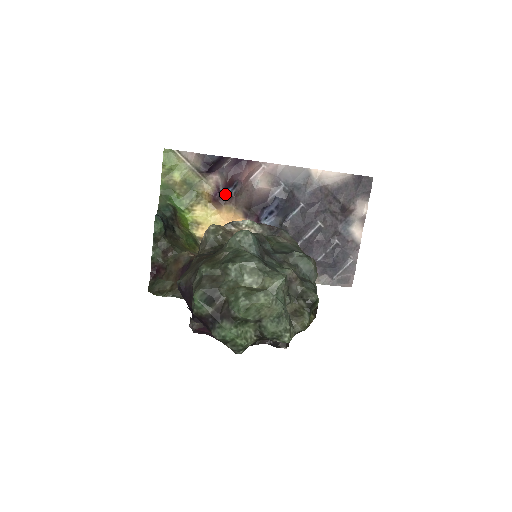
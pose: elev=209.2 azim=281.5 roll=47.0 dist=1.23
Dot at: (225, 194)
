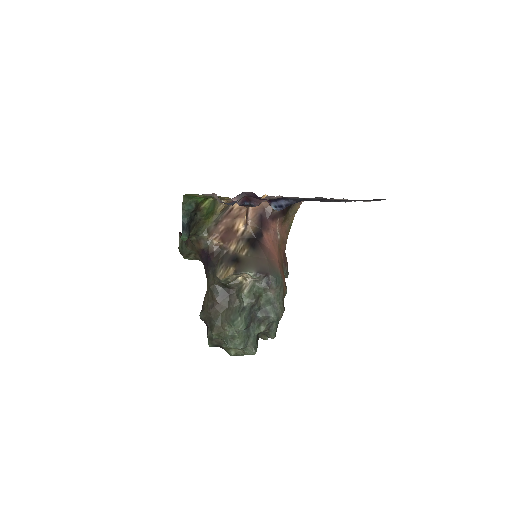
Dot at: (241, 205)
